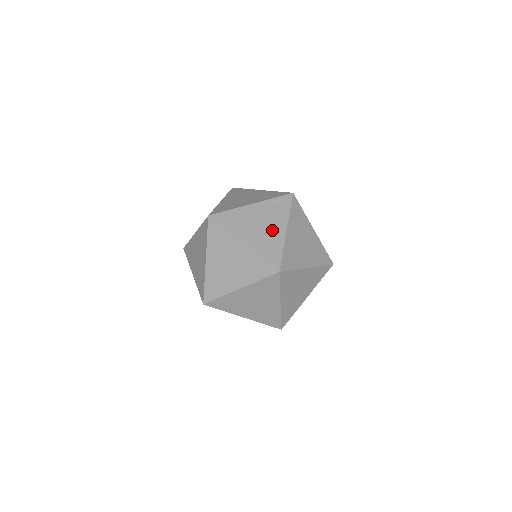
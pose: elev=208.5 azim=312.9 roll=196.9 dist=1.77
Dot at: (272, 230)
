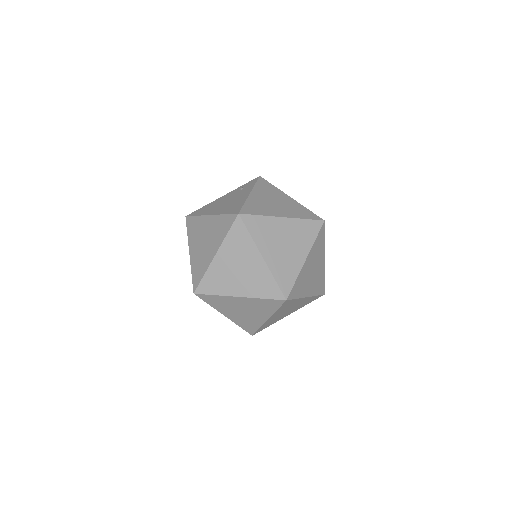
Dot at: (237, 198)
